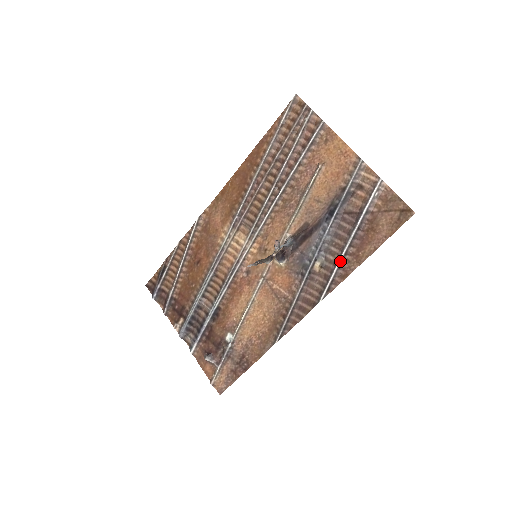
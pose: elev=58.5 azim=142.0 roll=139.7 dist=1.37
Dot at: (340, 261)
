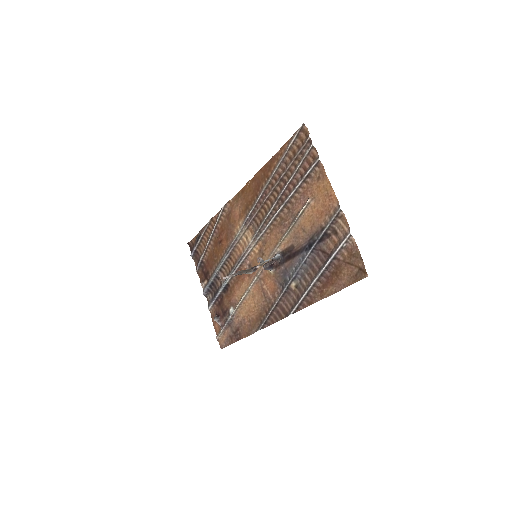
Dot at: (308, 290)
